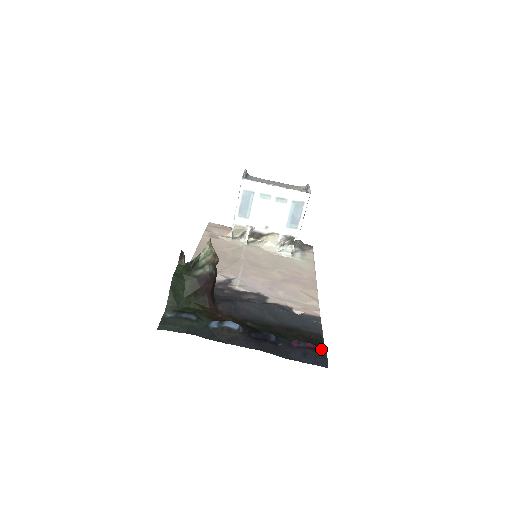
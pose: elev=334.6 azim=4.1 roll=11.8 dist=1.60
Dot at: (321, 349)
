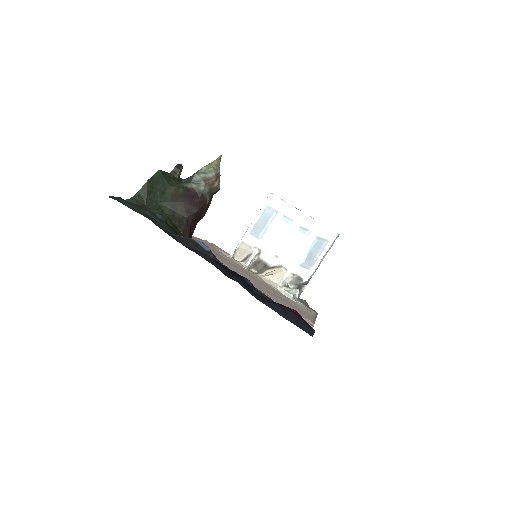
Dot at: occluded
